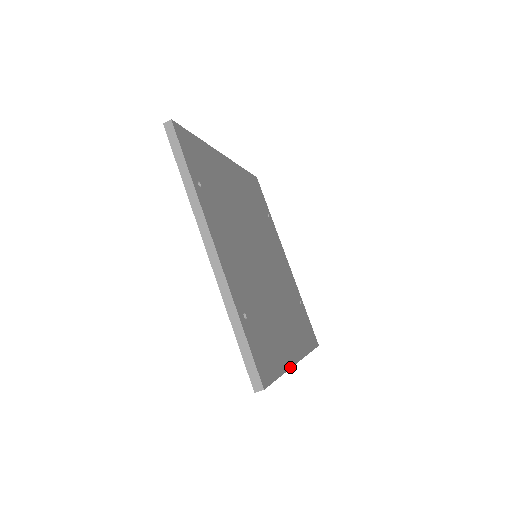
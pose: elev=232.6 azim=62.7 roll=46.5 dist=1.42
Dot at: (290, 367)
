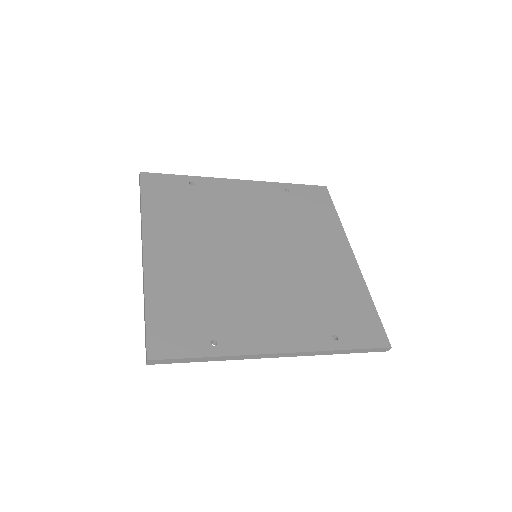
Dot at: (362, 278)
